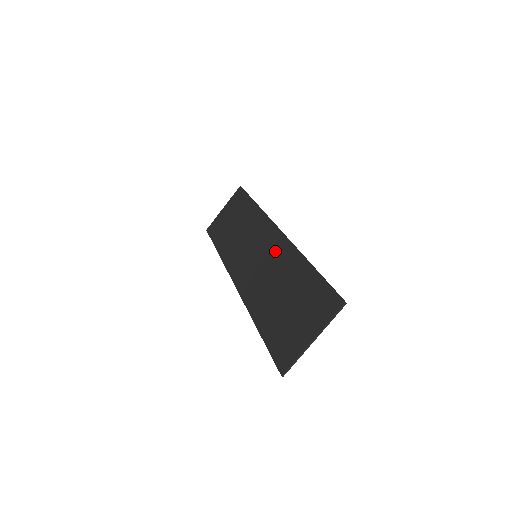
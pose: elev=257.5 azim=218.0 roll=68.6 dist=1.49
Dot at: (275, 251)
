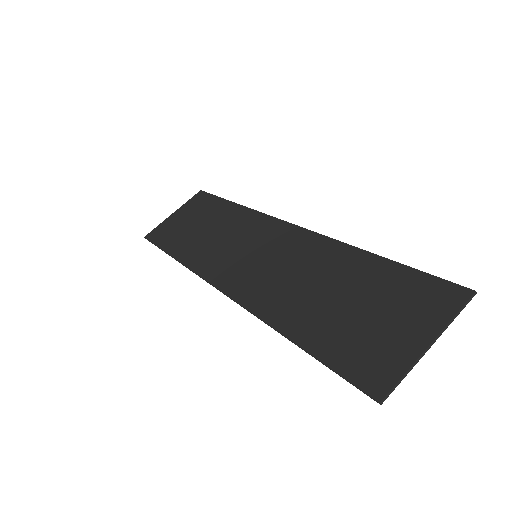
Dot at: (296, 247)
